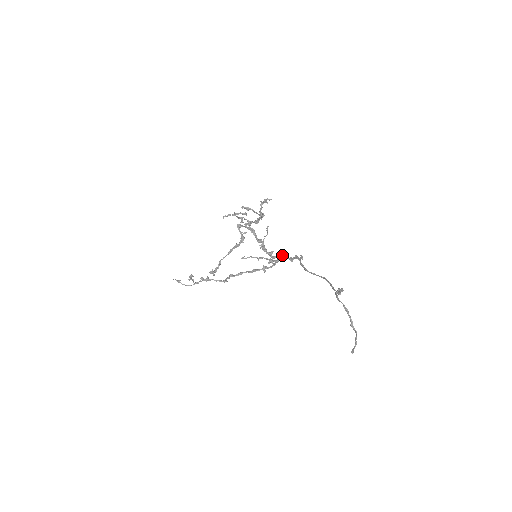
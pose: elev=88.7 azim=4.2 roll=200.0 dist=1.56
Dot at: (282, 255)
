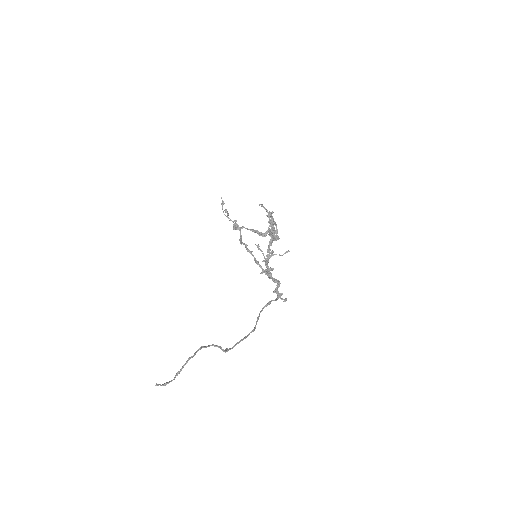
Dot at: occluded
